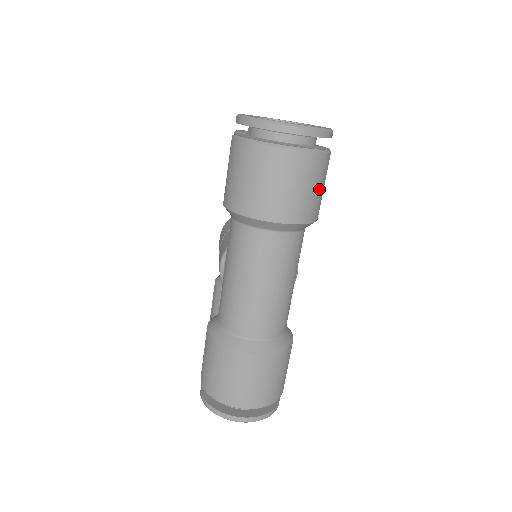
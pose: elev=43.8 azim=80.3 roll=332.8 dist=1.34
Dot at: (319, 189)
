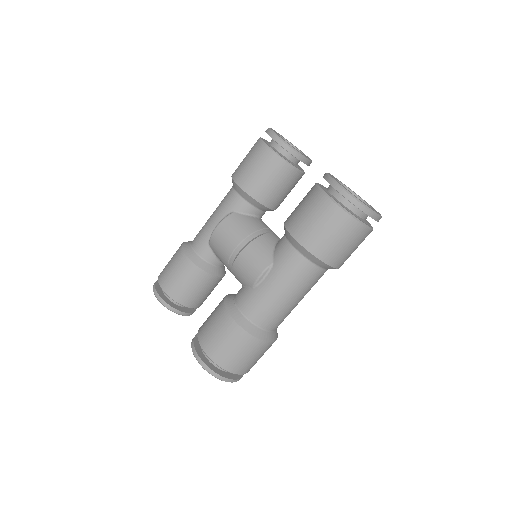
Dot at: occluded
